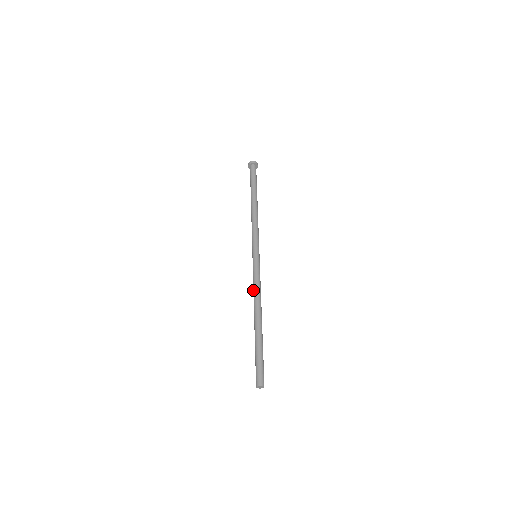
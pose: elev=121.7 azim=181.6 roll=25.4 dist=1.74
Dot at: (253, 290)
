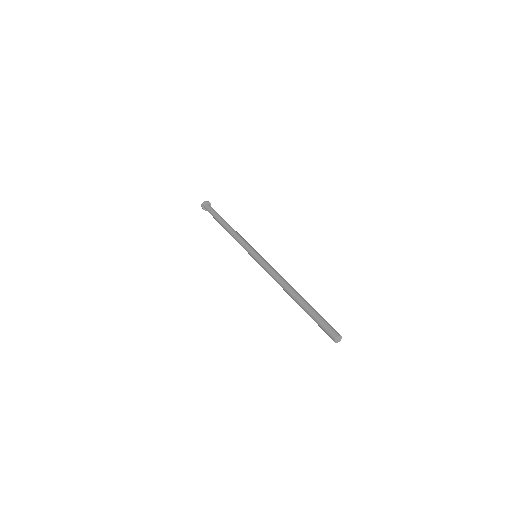
Dot at: occluded
